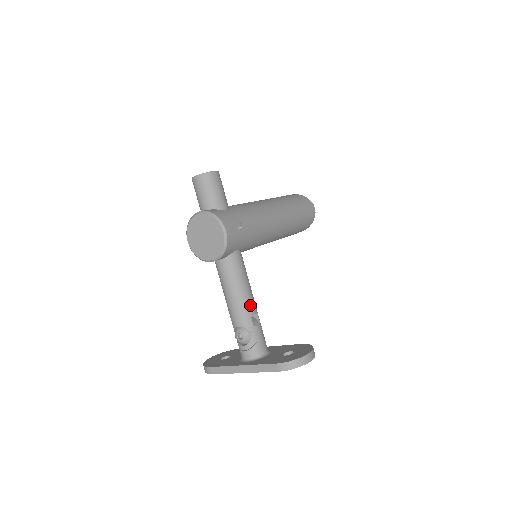
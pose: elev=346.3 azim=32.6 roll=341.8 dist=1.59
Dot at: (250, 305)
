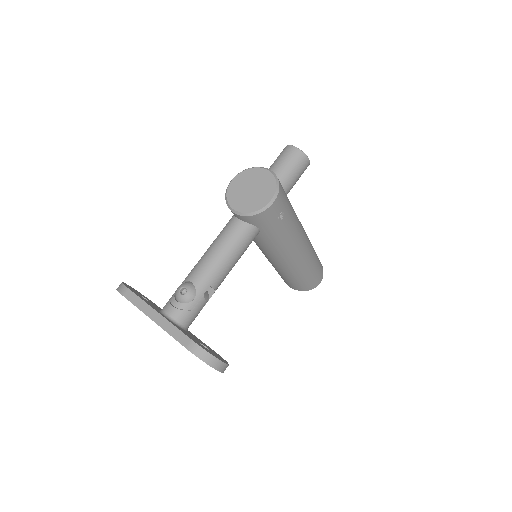
Dot at: (219, 278)
